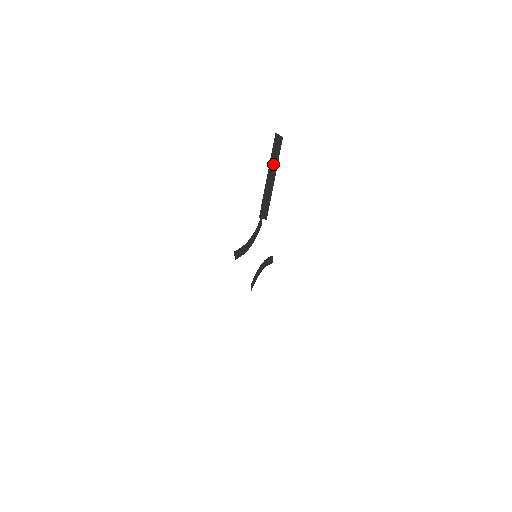
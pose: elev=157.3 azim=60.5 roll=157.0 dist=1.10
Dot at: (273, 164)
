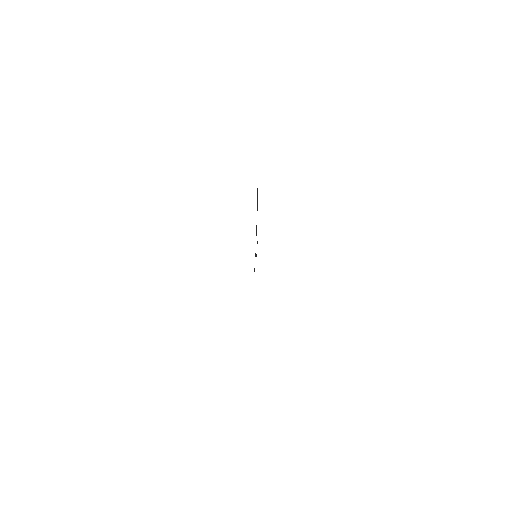
Dot at: (257, 204)
